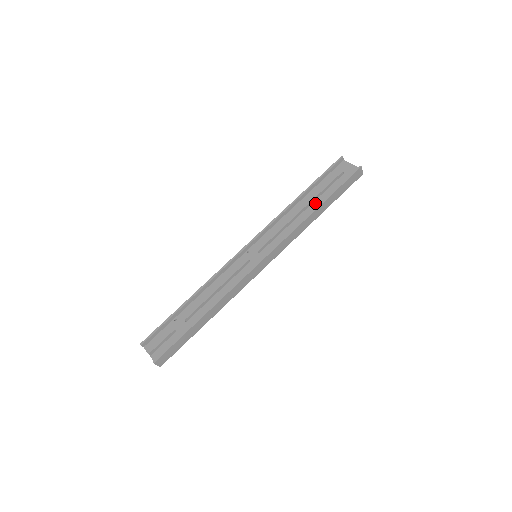
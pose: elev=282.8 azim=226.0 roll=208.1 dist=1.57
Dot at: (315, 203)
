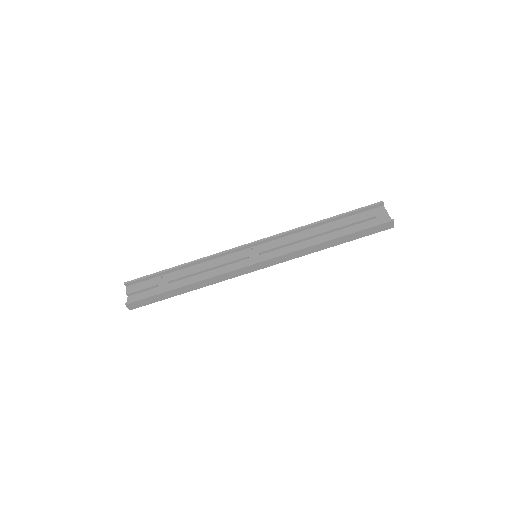
Dot at: (333, 234)
